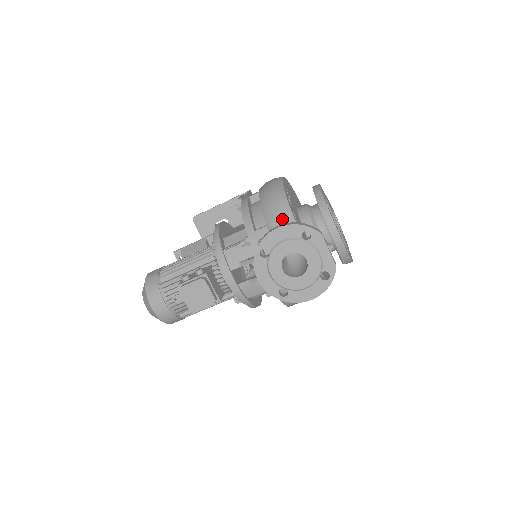
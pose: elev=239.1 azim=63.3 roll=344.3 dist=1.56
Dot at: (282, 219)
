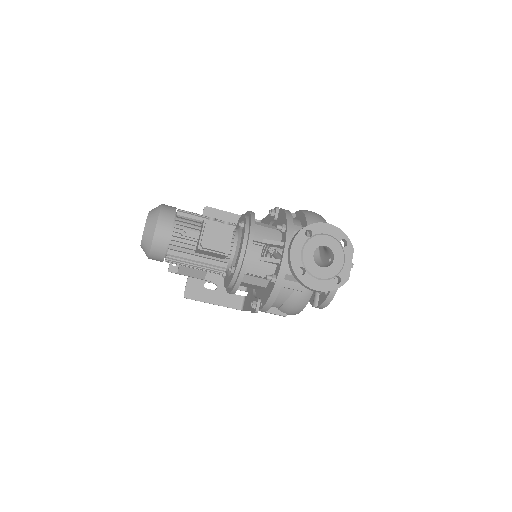
Dot at: occluded
